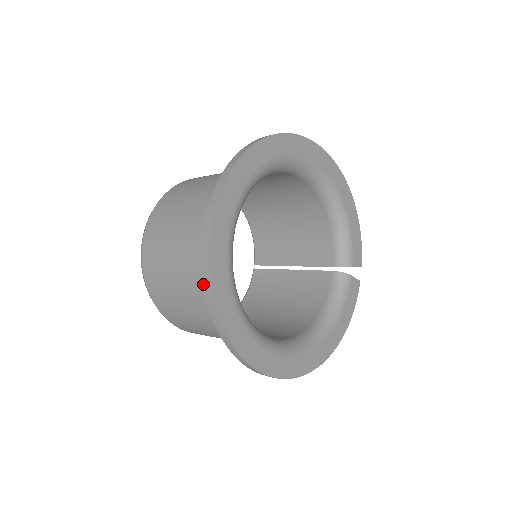
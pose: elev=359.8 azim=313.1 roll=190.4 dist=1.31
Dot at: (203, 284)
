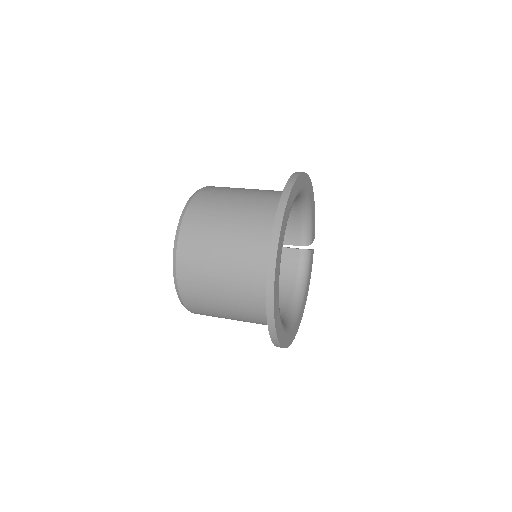
Dot at: (267, 317)
